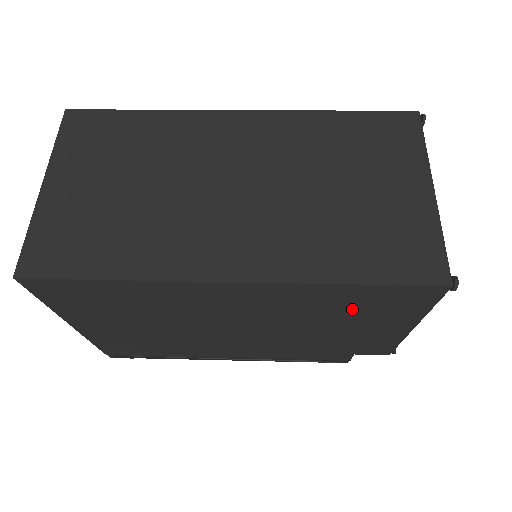
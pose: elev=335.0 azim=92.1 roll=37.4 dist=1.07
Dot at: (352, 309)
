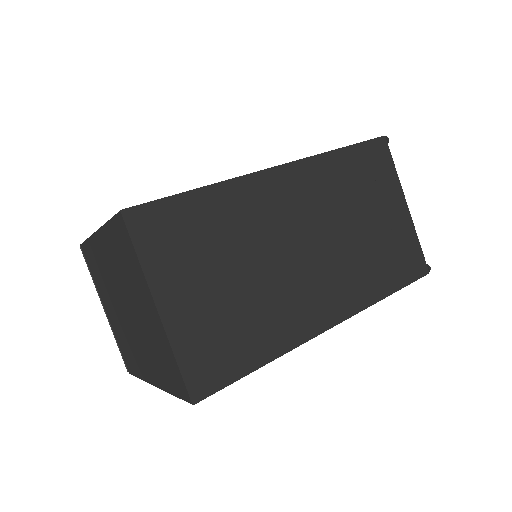
Dot at: occluded
